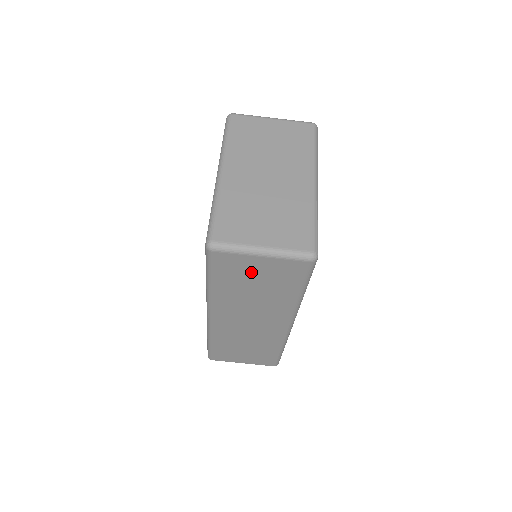
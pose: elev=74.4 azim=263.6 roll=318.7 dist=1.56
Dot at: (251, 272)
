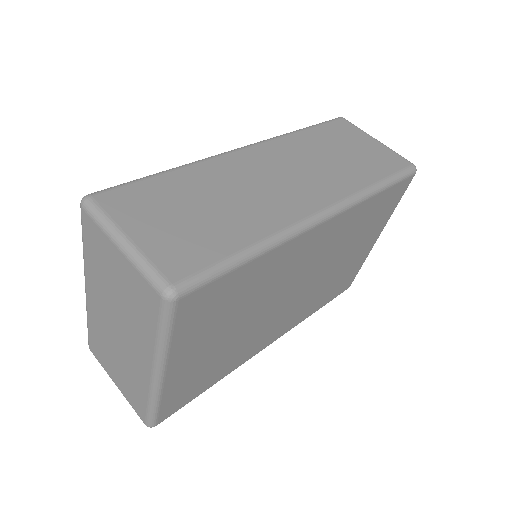
Dot at: (354, 143)
